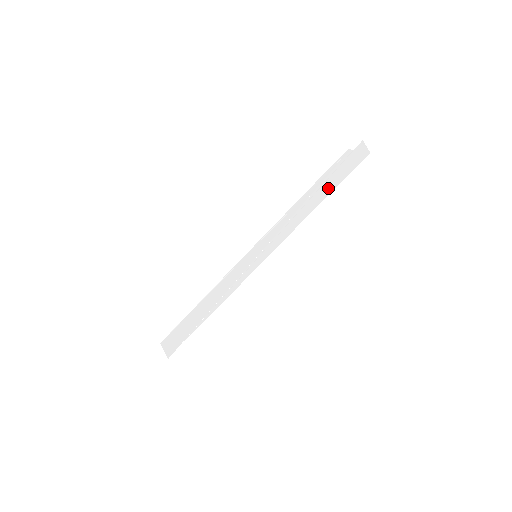
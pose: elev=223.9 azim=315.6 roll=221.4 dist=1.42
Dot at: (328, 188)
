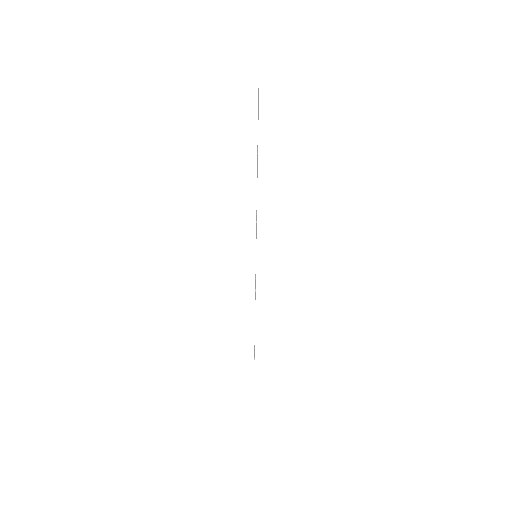
Dot at: occluded
